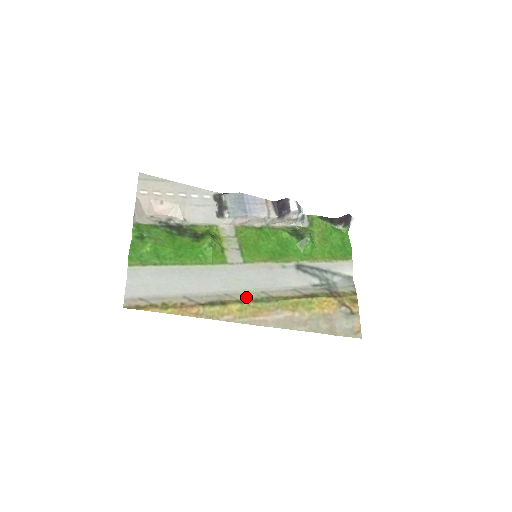
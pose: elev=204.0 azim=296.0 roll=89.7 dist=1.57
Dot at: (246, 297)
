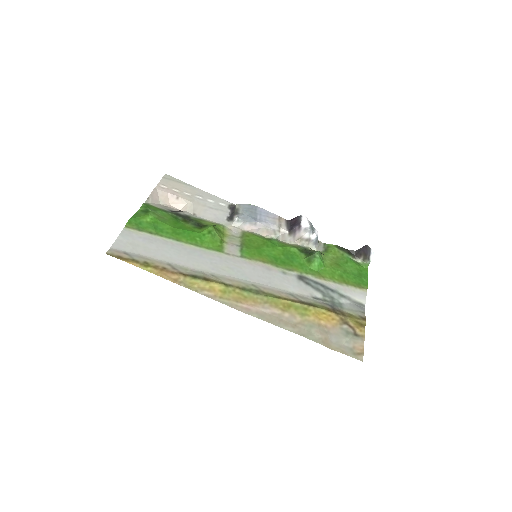
Dot at: (233, 283)
